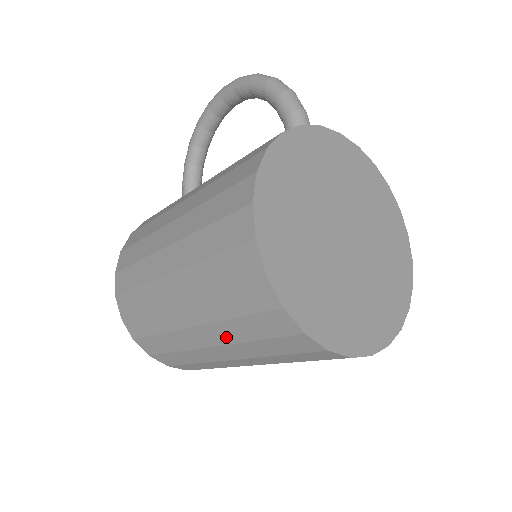
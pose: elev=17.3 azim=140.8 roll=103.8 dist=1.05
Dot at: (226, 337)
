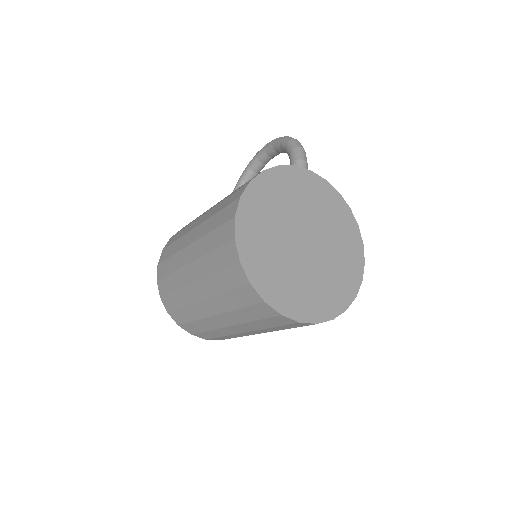
Dot at: (211, 290)
